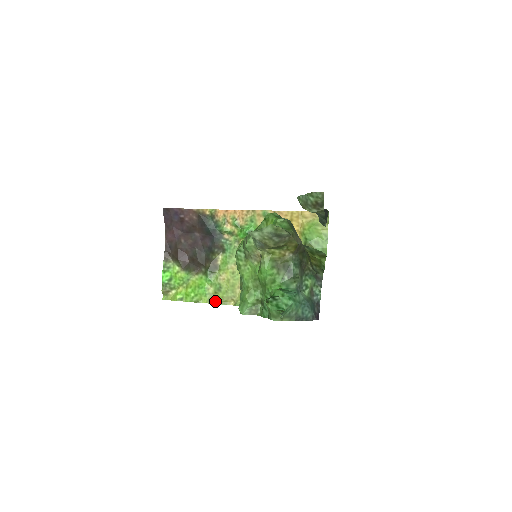
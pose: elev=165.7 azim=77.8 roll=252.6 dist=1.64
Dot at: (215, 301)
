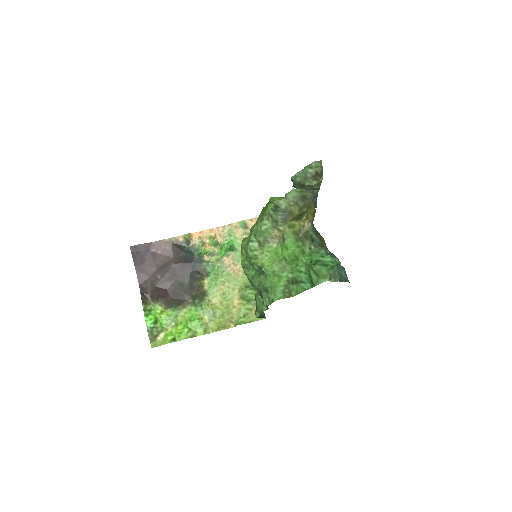
Dot at: (212, 329)
